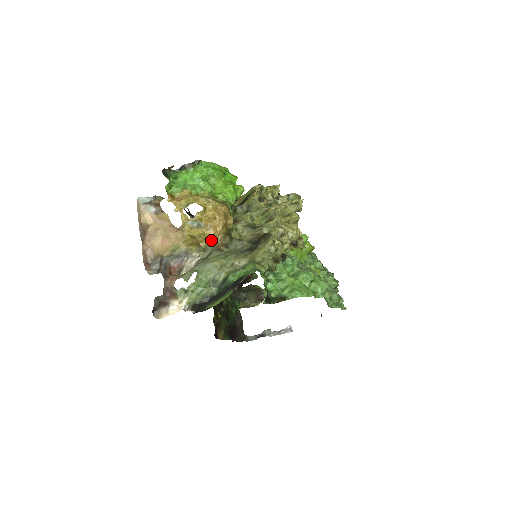
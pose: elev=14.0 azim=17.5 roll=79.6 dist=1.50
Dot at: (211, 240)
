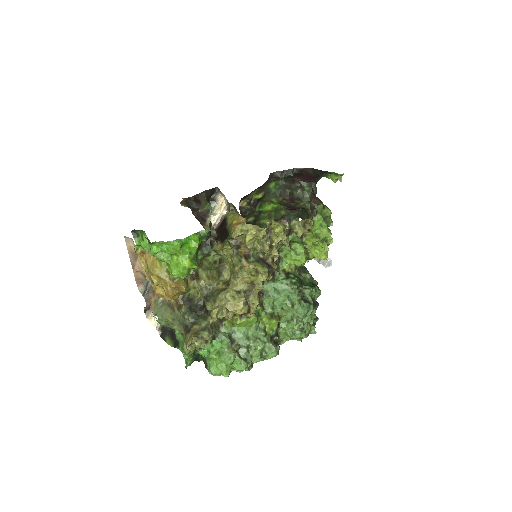
Dot at: occluded
